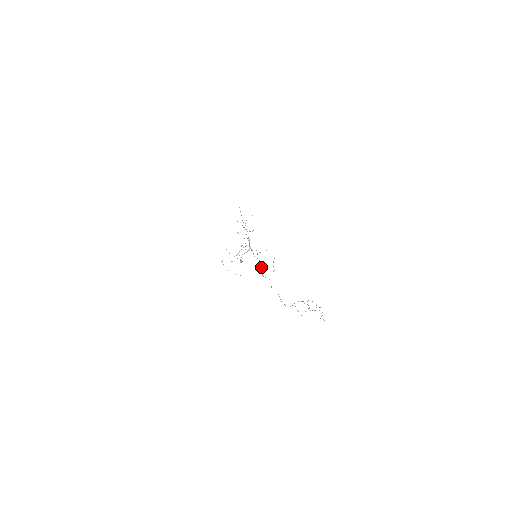
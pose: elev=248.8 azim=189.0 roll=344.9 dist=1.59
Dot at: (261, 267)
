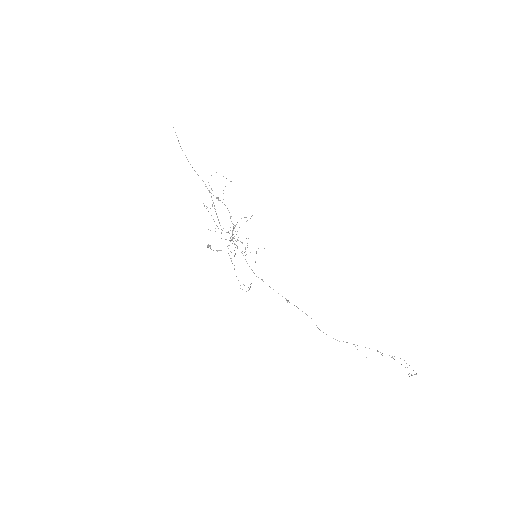
Dot at: occluded
